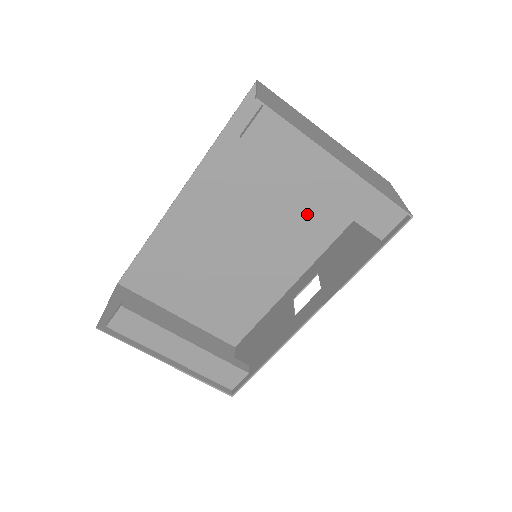
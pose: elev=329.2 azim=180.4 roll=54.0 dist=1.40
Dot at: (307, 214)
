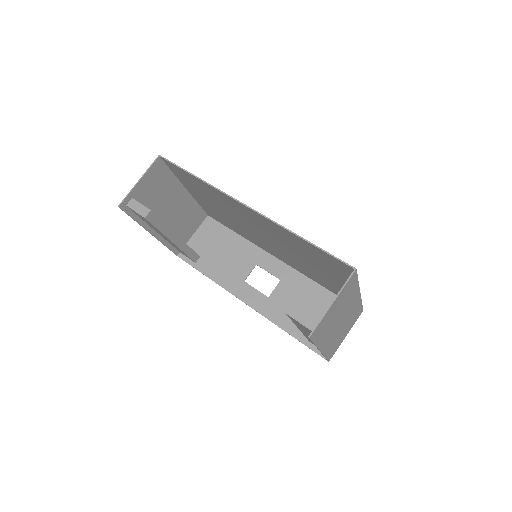
Dot at: (309, 270)
